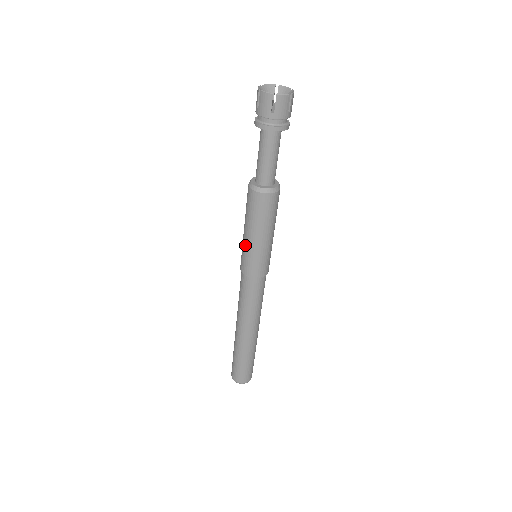
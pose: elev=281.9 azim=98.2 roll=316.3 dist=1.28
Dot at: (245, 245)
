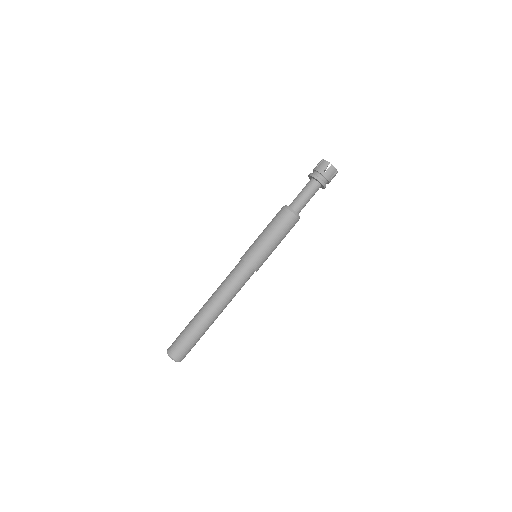
Dot at: (257, 241)
